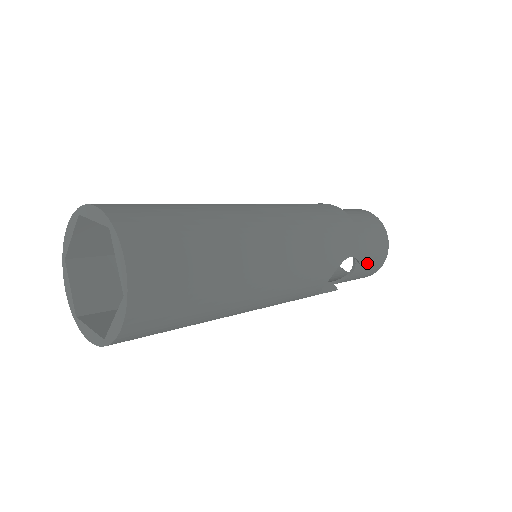
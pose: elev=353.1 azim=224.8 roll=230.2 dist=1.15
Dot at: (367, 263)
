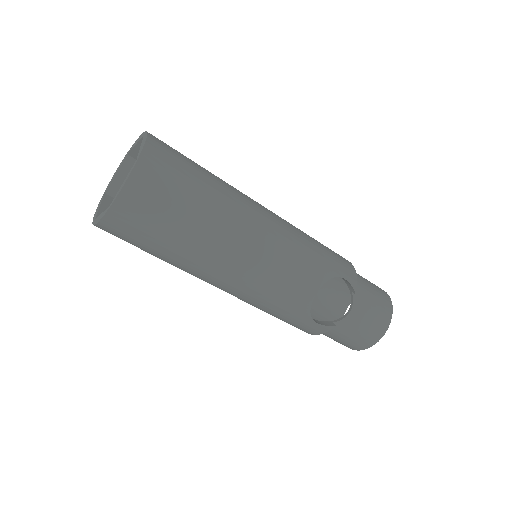
Dot at: (367, 309)
